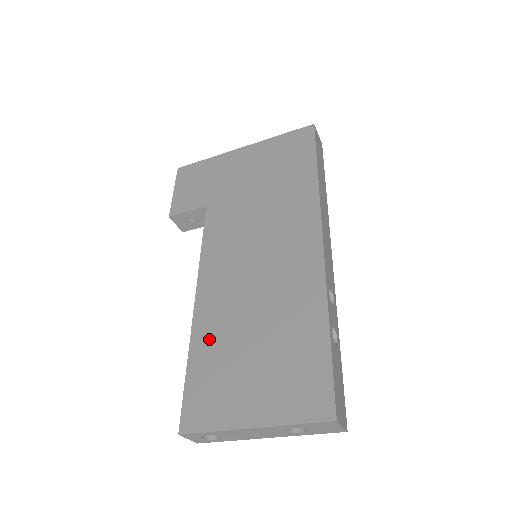
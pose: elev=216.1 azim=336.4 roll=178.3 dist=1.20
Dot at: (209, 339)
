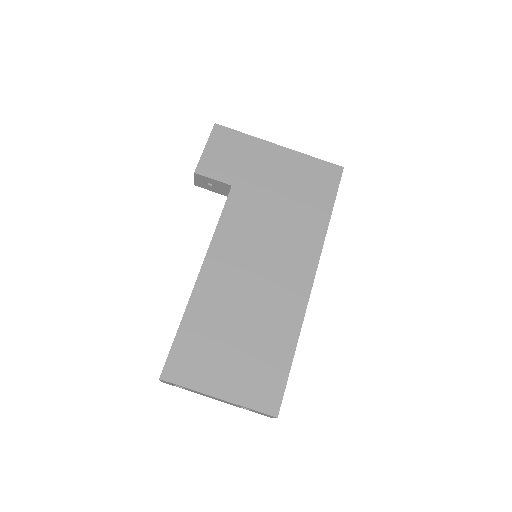
Dot at: (203, 314)
